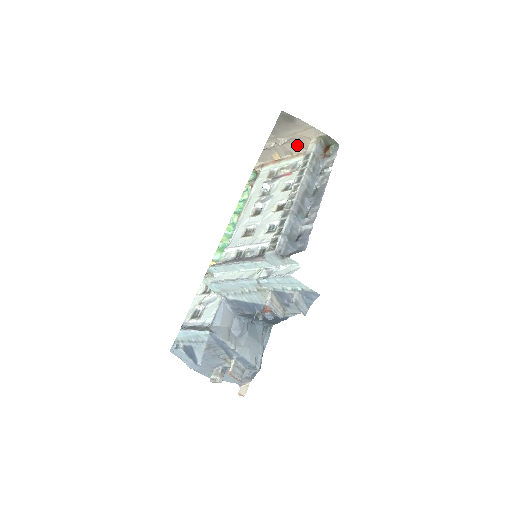
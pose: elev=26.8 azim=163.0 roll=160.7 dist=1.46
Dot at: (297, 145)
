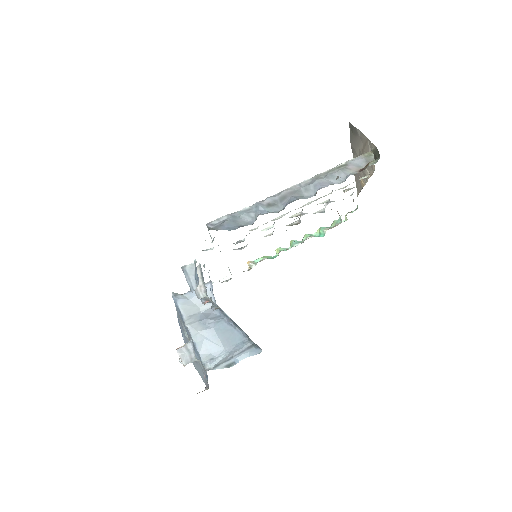
Dot at: occluded
